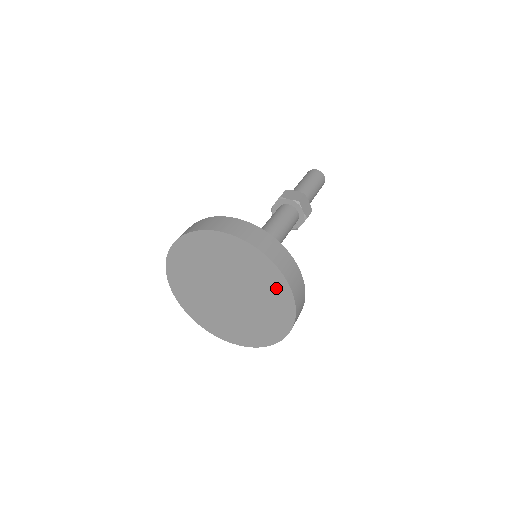
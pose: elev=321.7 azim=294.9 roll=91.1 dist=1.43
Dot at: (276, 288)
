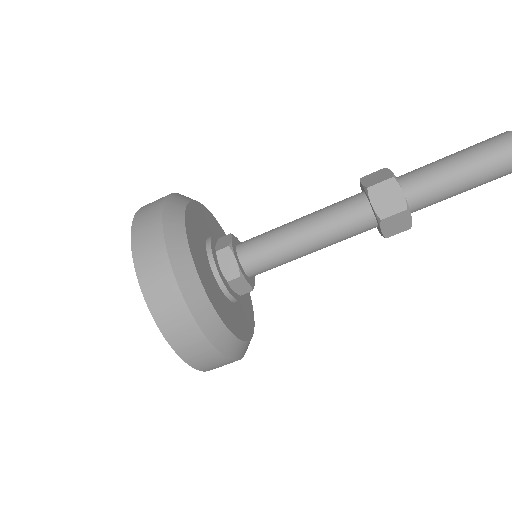
Dot at: occluded
